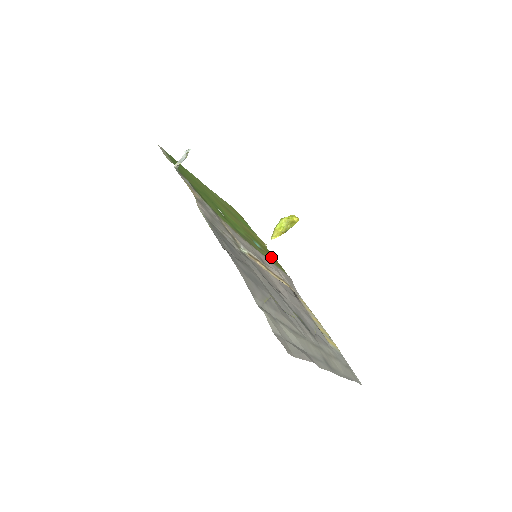
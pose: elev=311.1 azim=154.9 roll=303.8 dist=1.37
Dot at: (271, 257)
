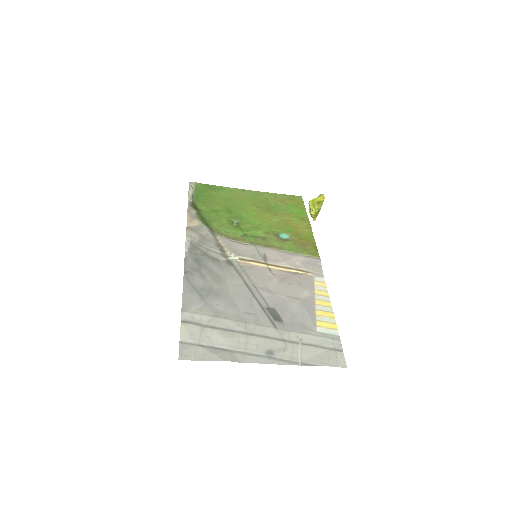
Dot at: (301, 243)
